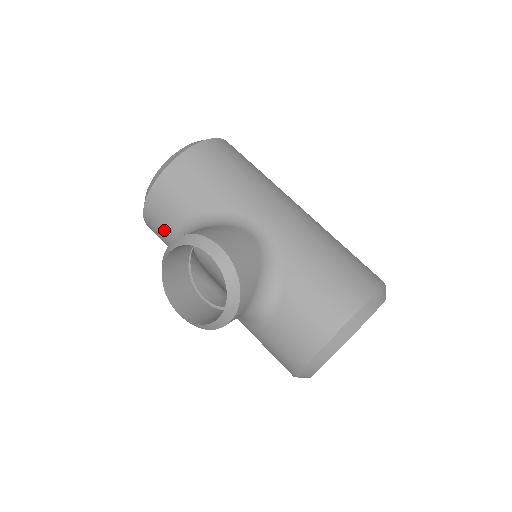
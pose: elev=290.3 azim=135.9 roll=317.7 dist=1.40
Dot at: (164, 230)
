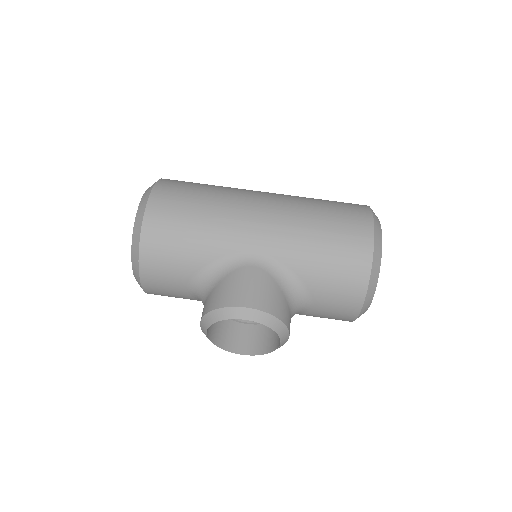
Dot at: (175, 296)
